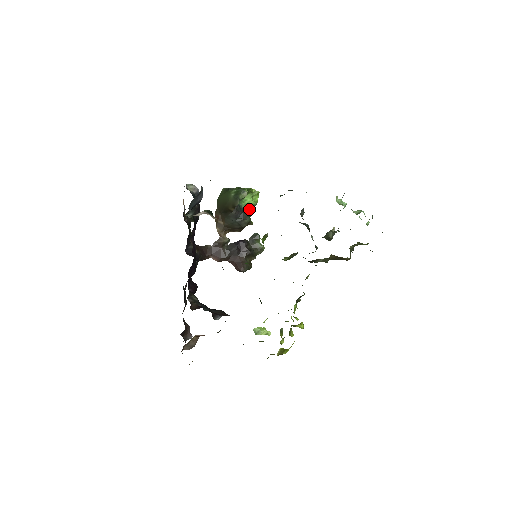
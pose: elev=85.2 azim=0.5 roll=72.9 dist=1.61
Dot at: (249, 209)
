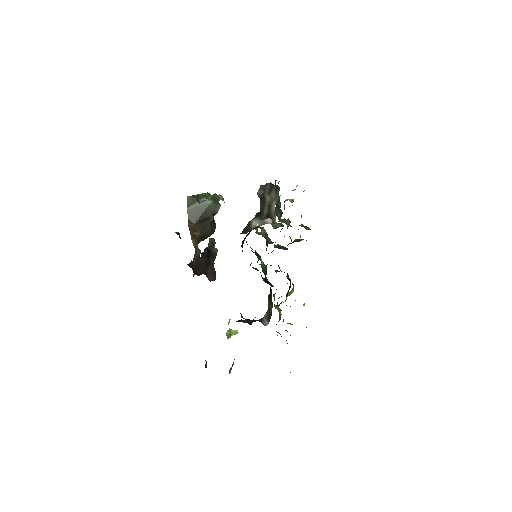
Dot at: occluded
